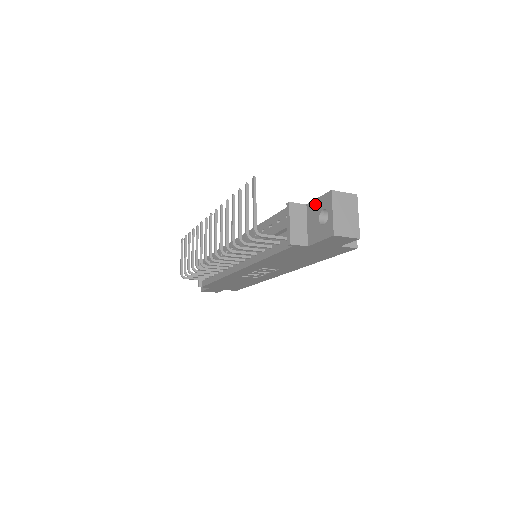
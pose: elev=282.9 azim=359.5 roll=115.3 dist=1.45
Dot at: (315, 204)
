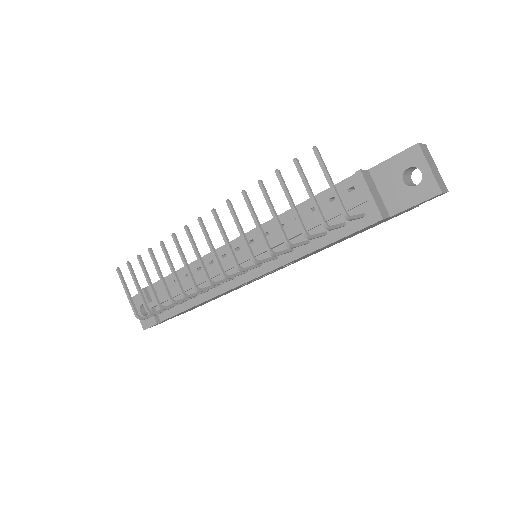
Dot at: (388, 165)
